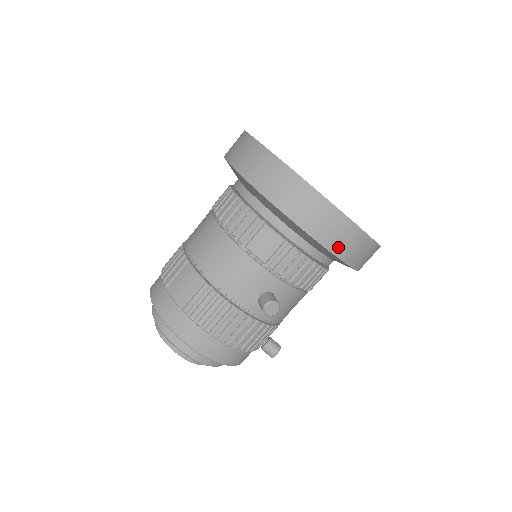
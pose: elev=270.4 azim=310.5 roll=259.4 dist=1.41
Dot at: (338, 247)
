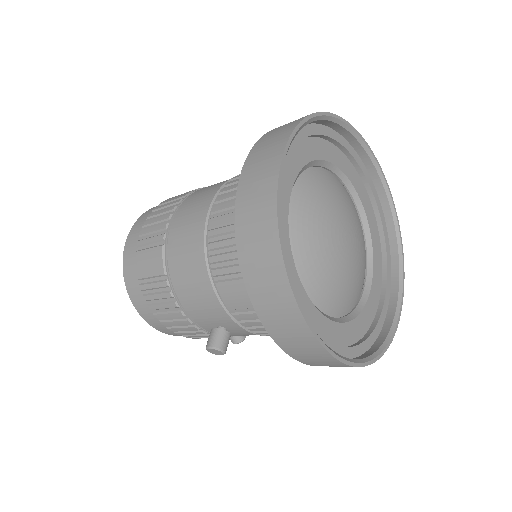
Dot at: (306, 360)
